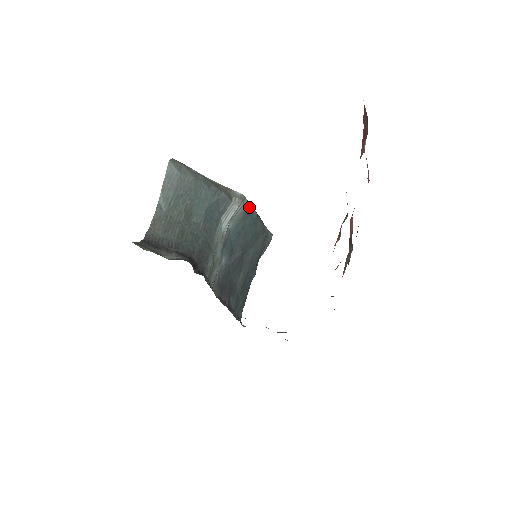
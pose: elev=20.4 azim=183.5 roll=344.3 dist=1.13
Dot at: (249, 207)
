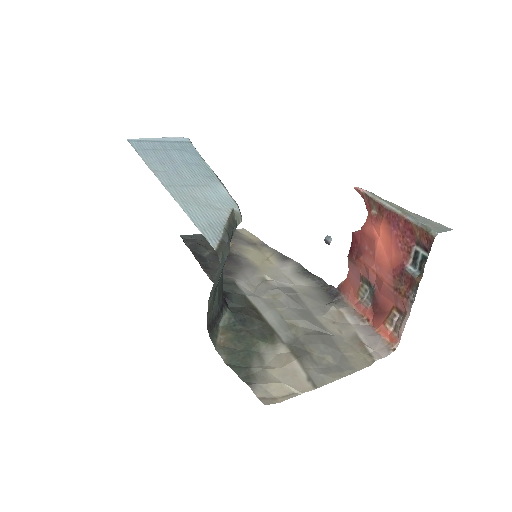
Dot at: occluded
